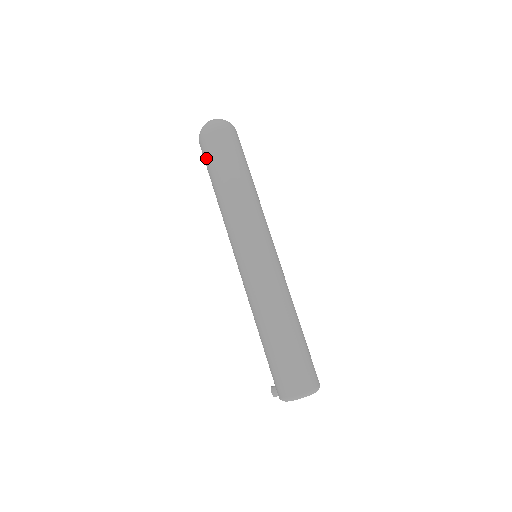
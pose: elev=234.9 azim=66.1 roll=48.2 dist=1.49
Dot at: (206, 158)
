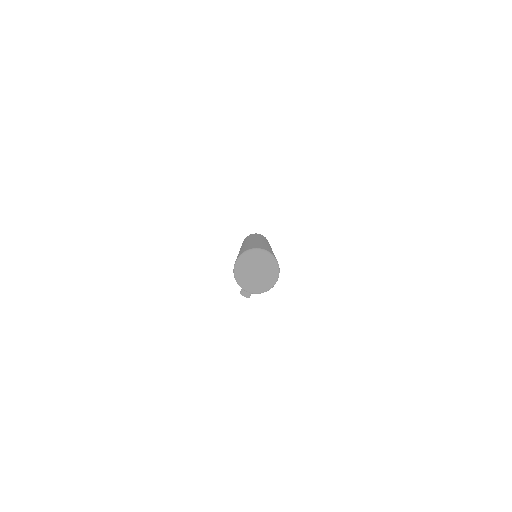
Dot at: occluded
